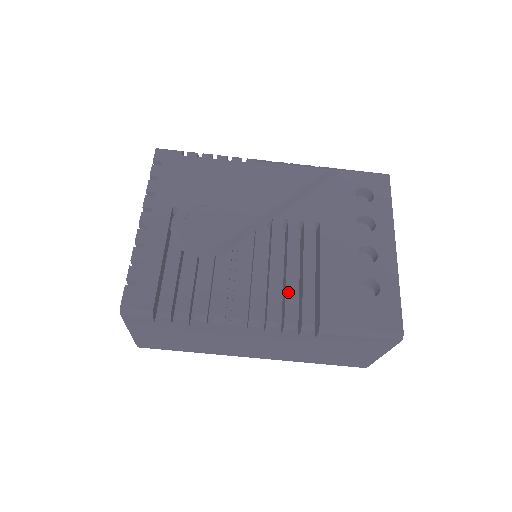
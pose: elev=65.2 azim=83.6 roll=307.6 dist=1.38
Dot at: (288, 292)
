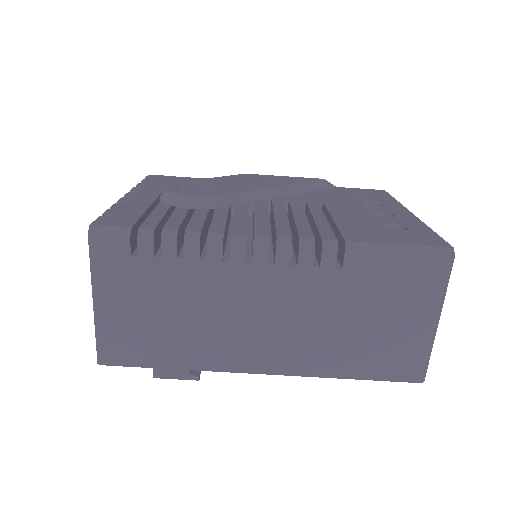
Dot at: (299, 225)
